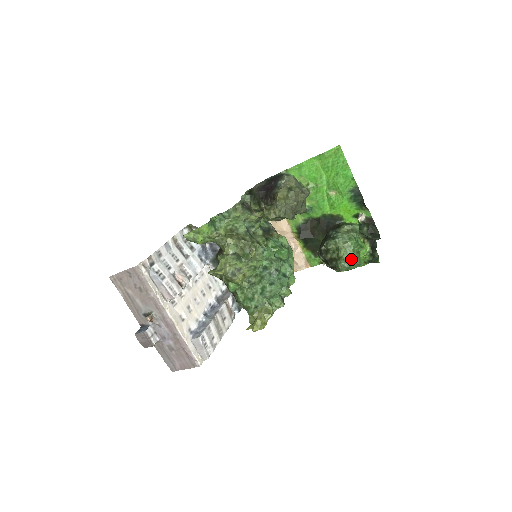
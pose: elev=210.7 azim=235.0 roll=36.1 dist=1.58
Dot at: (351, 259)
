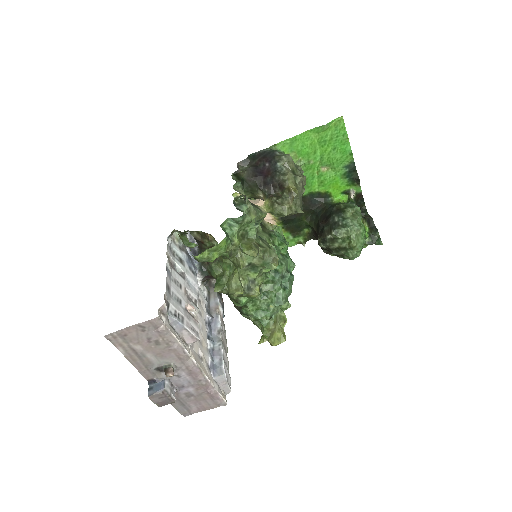
Dot at: occluded
